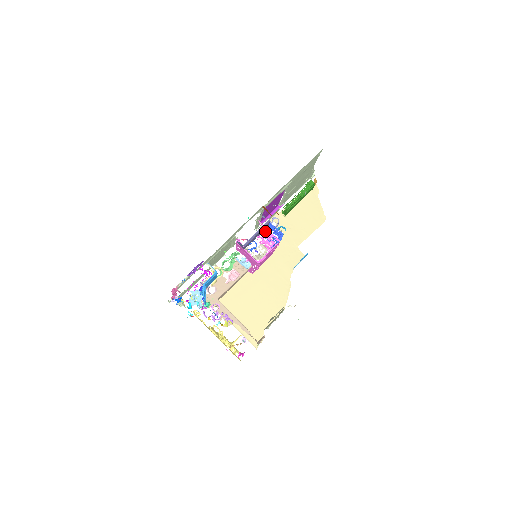
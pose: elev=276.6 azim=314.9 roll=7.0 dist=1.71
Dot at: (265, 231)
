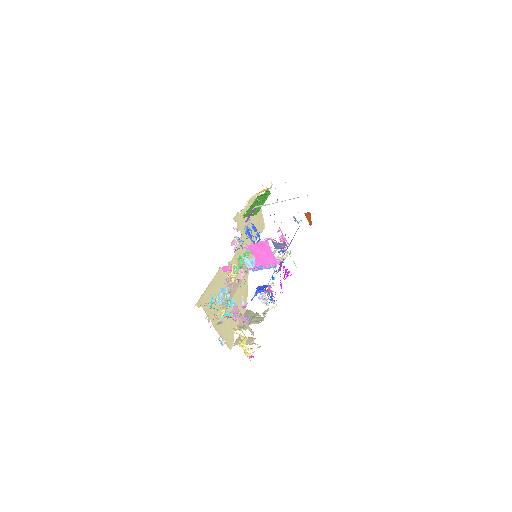
Dot at: occluded
